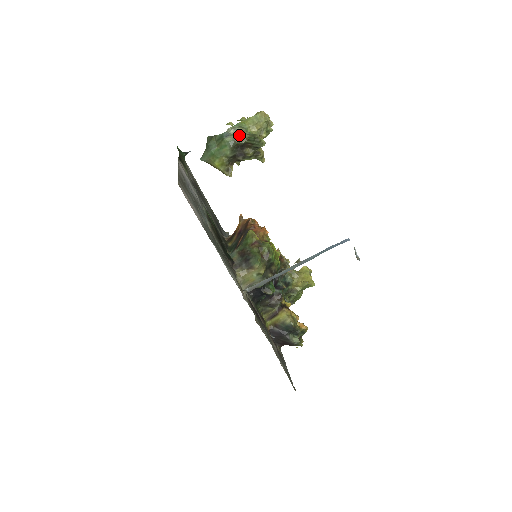
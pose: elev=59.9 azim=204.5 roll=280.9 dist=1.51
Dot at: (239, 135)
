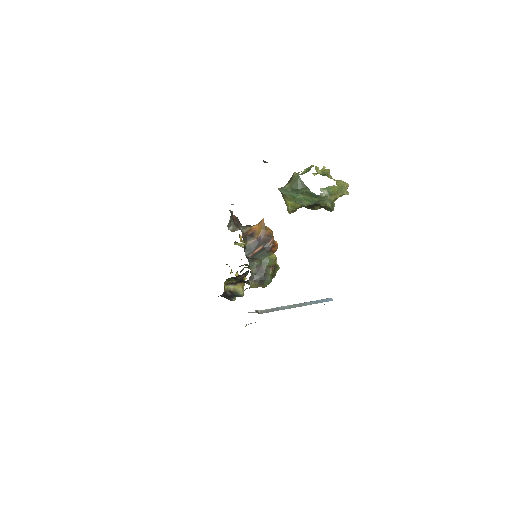
Dot at: (324, 200)
